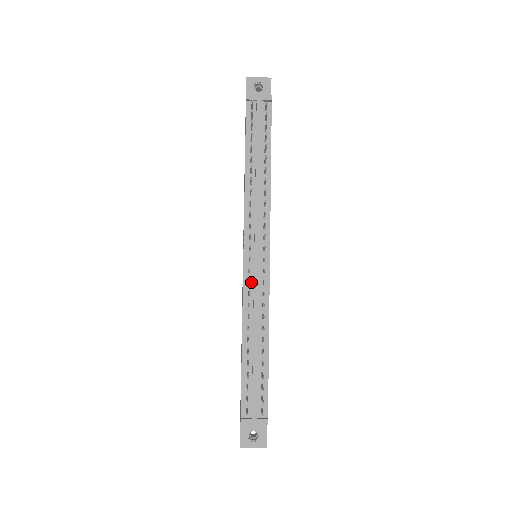
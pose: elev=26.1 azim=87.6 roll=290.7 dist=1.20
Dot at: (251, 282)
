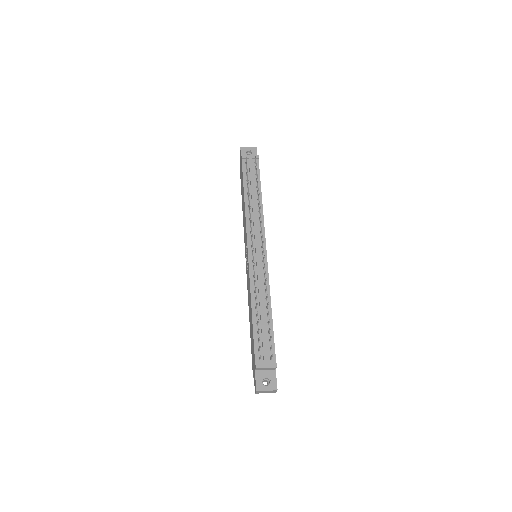
Dot at: (255, 269)
